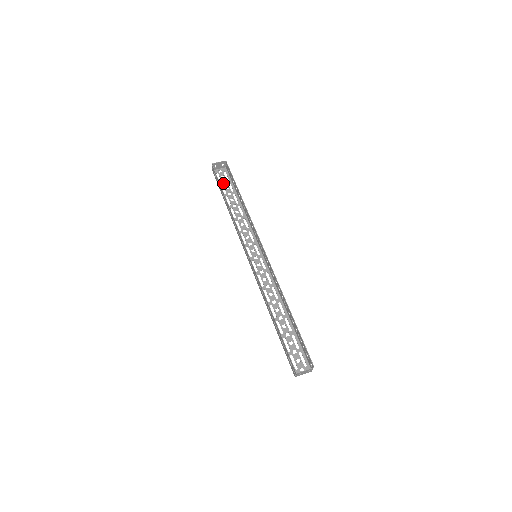
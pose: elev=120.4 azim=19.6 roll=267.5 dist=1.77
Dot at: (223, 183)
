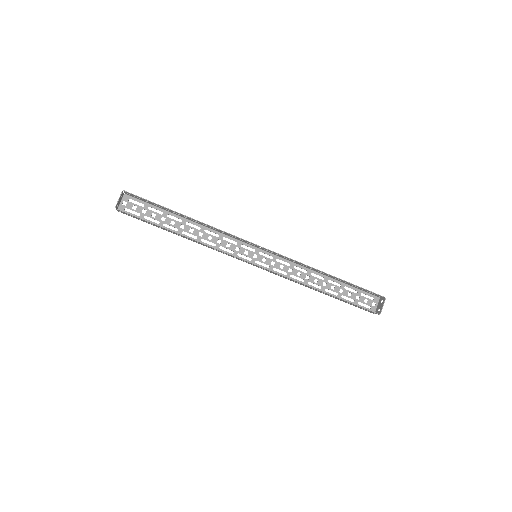
Dot at: (144, 214)
